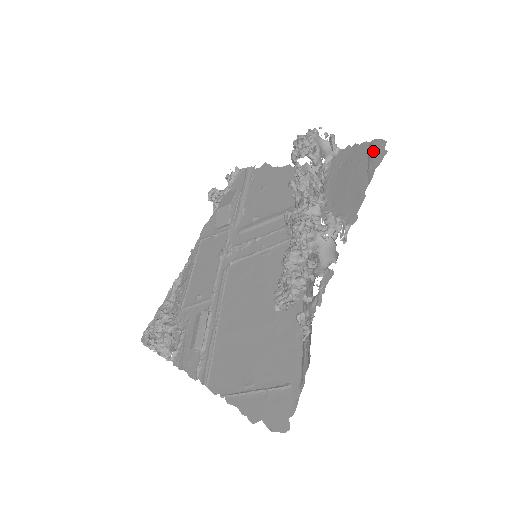
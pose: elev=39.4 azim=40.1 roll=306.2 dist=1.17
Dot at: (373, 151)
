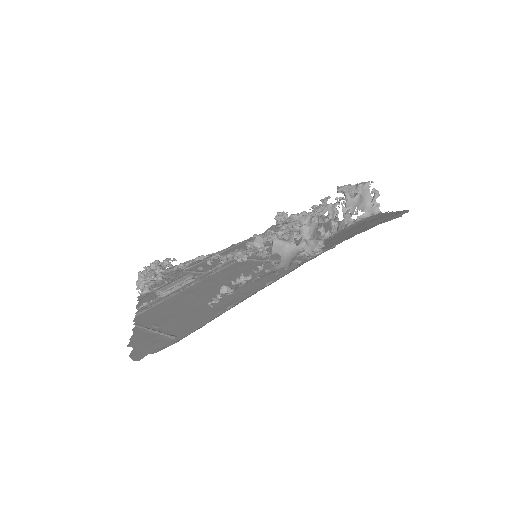
Dot at: (394, 215)
